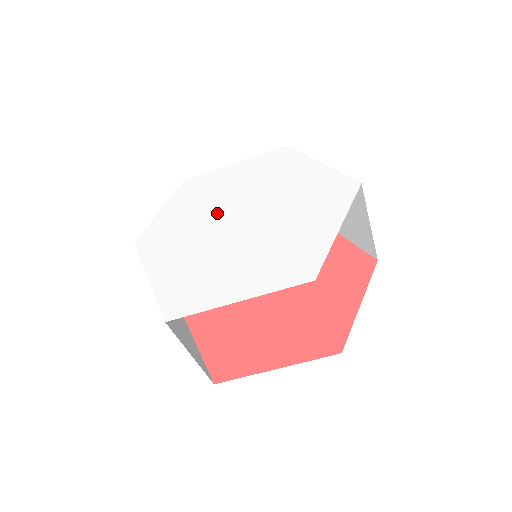
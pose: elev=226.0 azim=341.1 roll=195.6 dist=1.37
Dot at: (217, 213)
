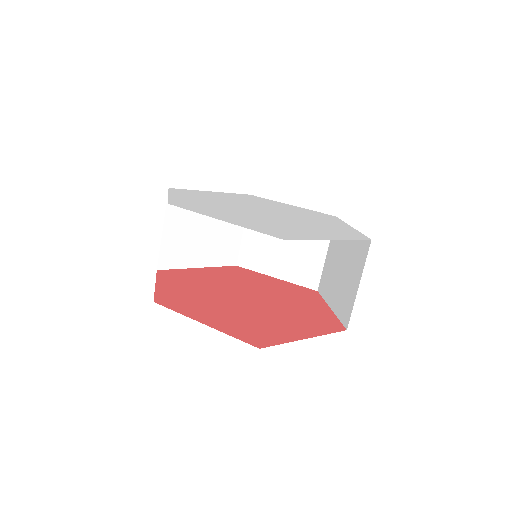
Dot at: (239, 206)
